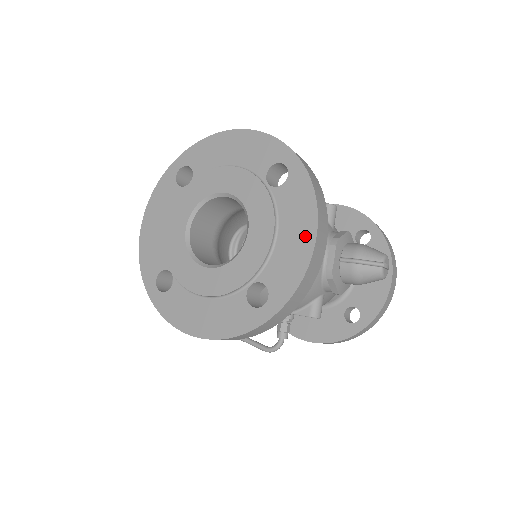
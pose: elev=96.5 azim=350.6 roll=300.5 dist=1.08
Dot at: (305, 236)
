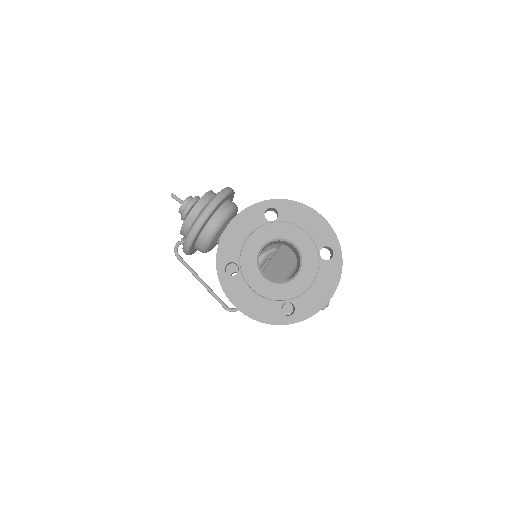
Dot at: (326, 294)
